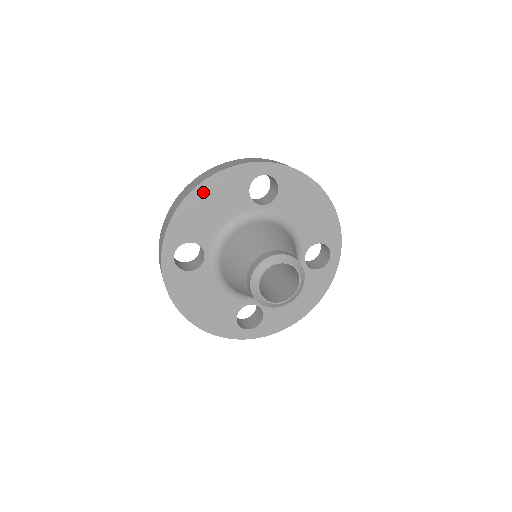
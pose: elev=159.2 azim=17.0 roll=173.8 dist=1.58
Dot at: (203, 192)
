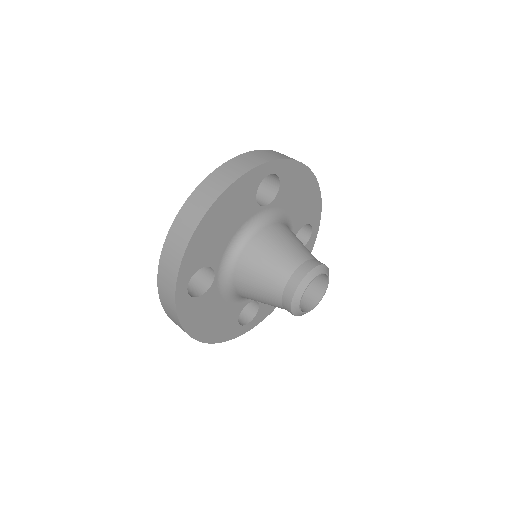
Dot at: (216, 211)
